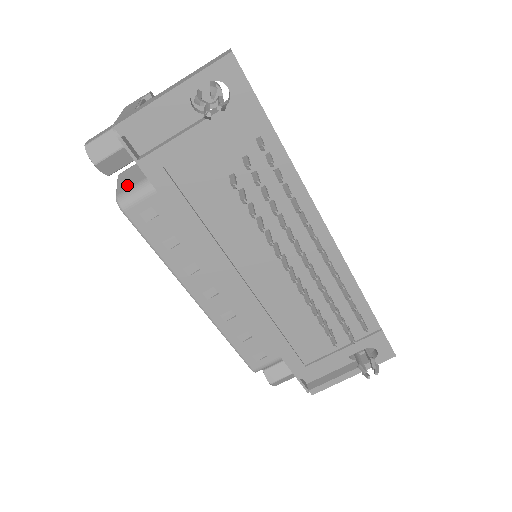
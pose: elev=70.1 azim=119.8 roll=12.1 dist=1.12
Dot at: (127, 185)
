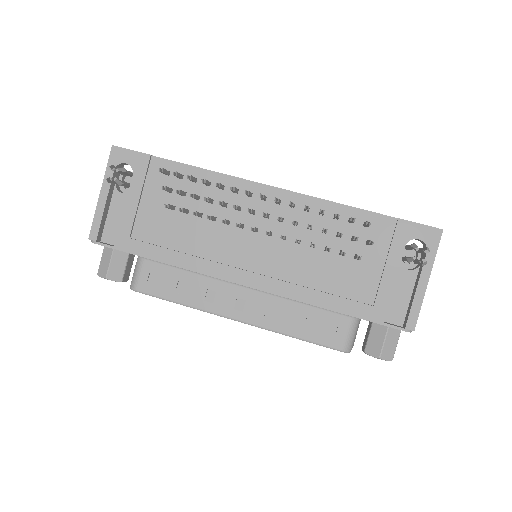
Dot at: occluded
